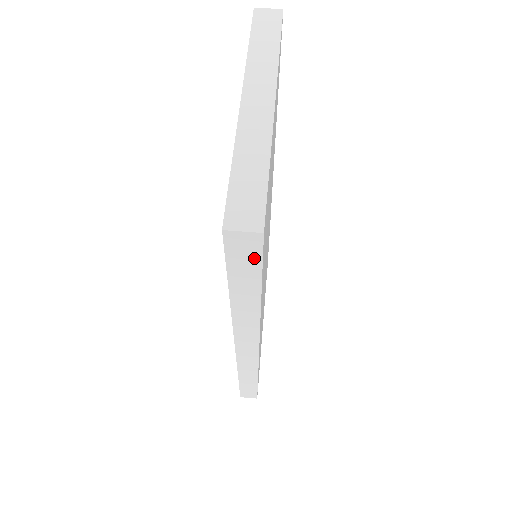
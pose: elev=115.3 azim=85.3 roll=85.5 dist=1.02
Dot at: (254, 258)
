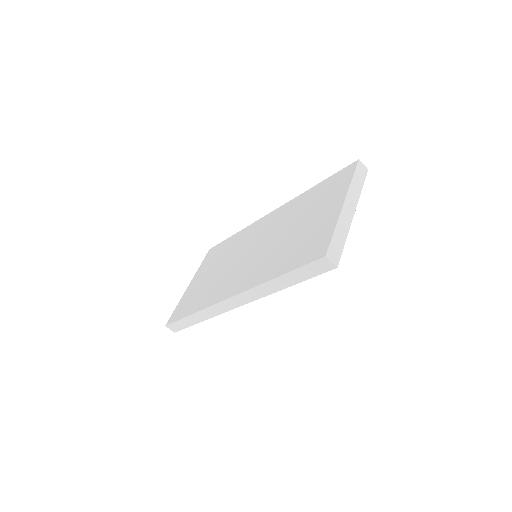
Dot at: (318, 272)
